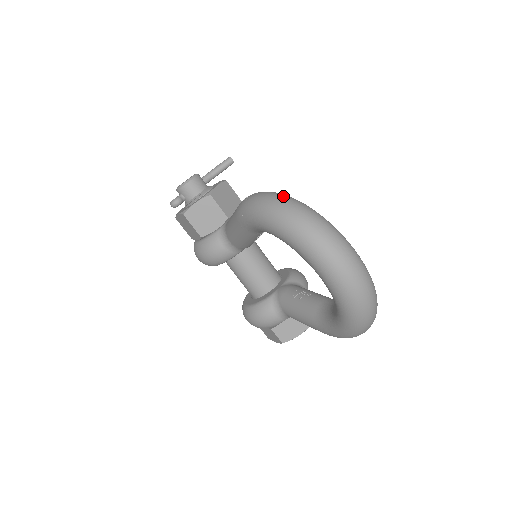
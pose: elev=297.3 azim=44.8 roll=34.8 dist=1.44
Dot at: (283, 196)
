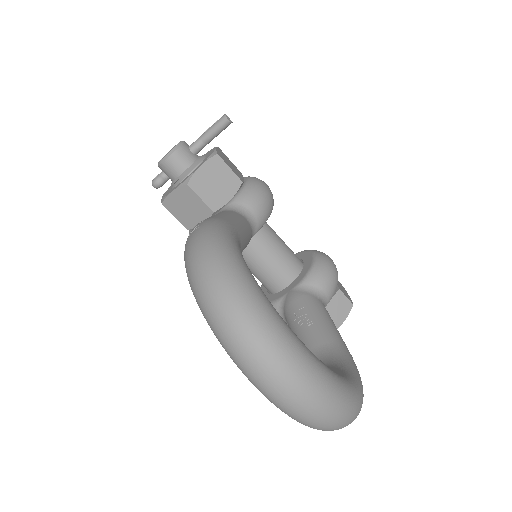
Dot at: (213, 261)
